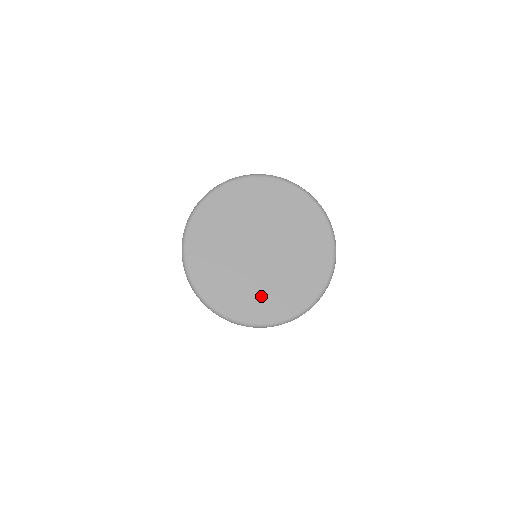
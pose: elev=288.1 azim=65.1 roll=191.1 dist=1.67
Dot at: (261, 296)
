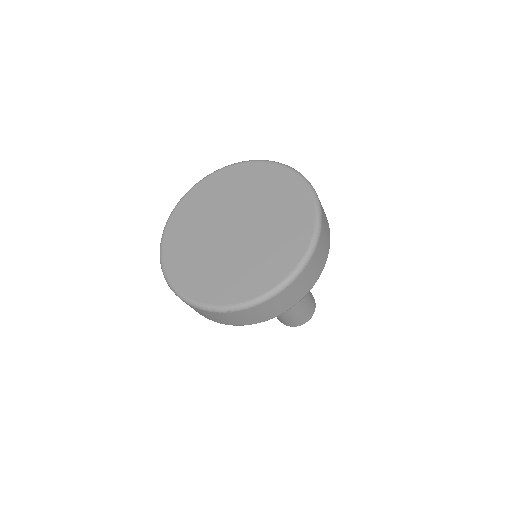
Dot at: (269, 255)
